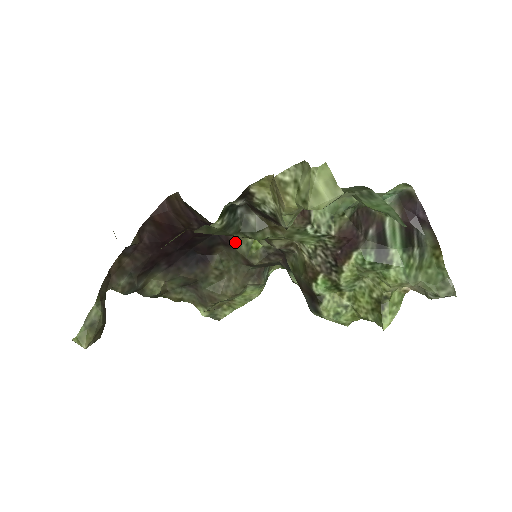
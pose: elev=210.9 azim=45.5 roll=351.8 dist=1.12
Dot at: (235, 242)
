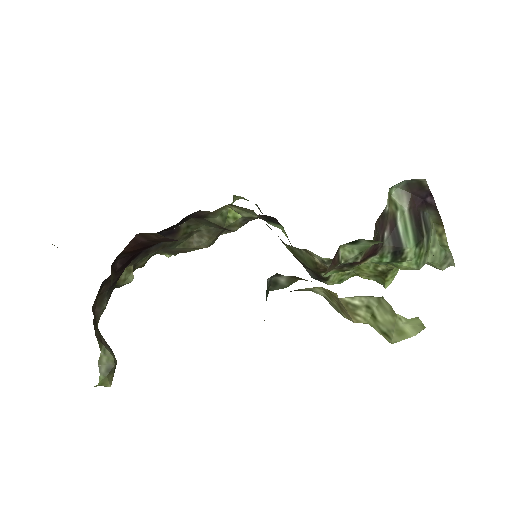
Dot at: (207, 216)
